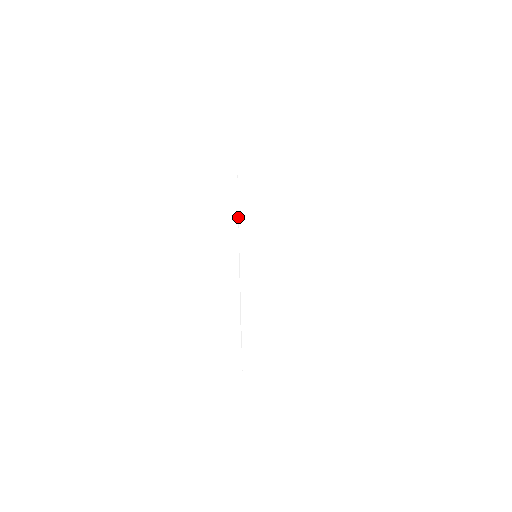
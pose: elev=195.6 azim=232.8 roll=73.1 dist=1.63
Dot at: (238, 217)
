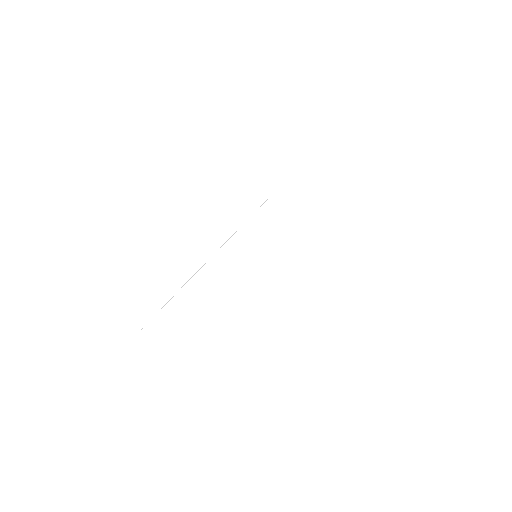
Dot at: (264, 202)
